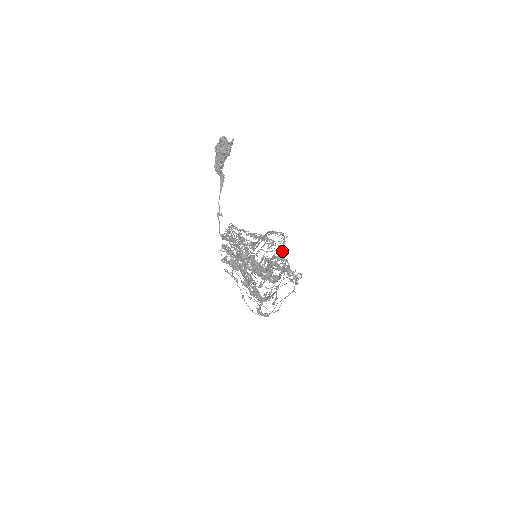
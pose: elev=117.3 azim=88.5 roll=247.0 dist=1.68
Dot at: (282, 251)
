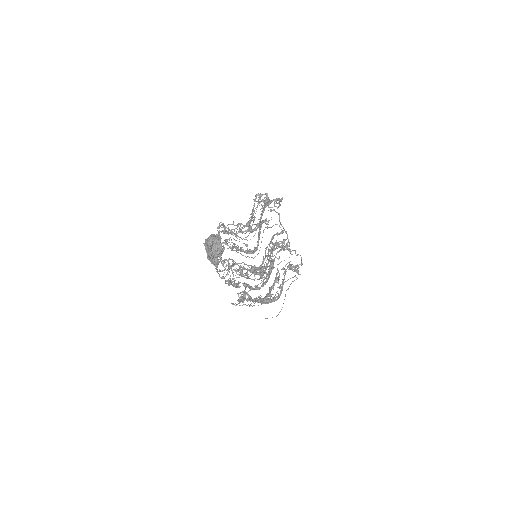
Dot at: occluded
